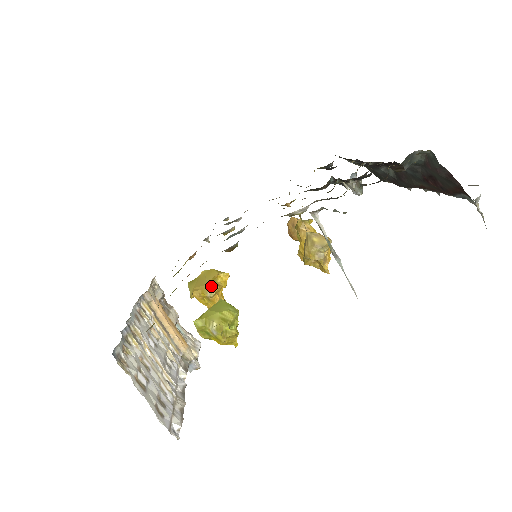
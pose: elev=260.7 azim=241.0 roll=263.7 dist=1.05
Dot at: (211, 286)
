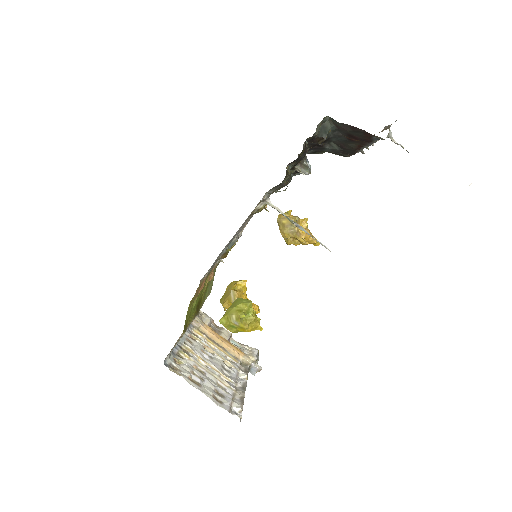
Dot at: (233, 294)
